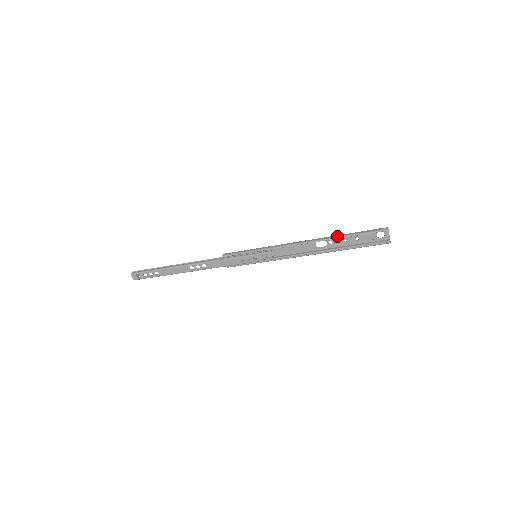
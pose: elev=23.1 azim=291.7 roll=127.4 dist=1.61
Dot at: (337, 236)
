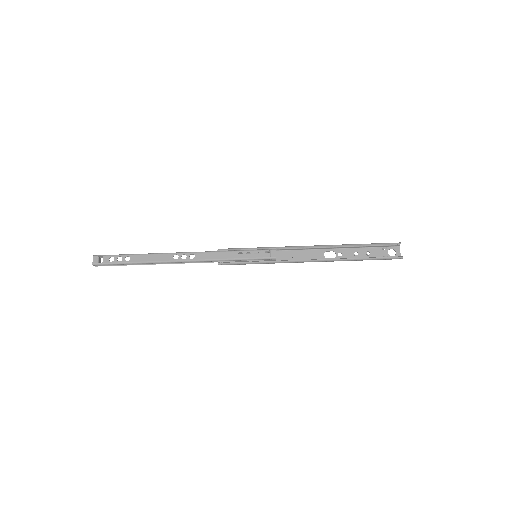
Dot at: (349, 244)
